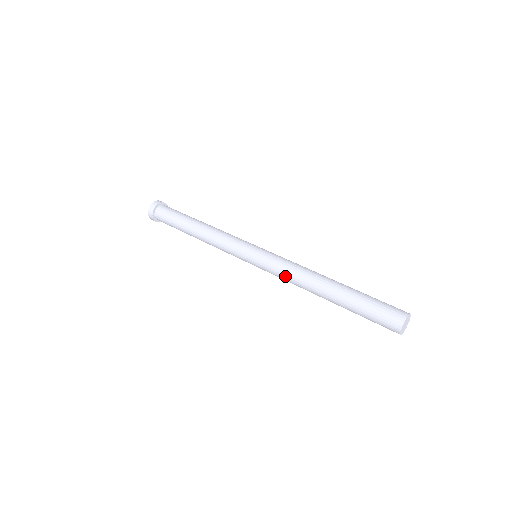
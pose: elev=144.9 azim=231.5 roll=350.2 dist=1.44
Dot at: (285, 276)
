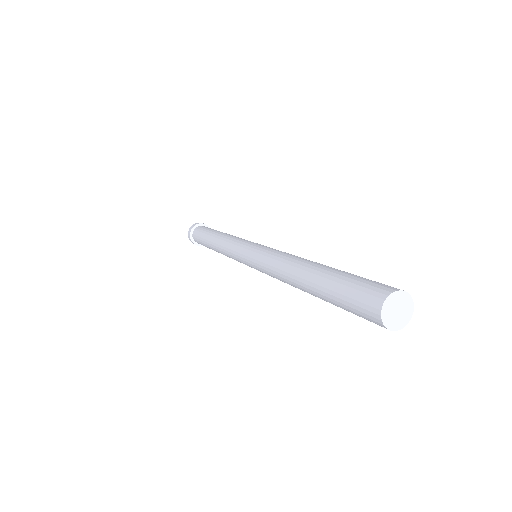
Dot at: (271, 258)
